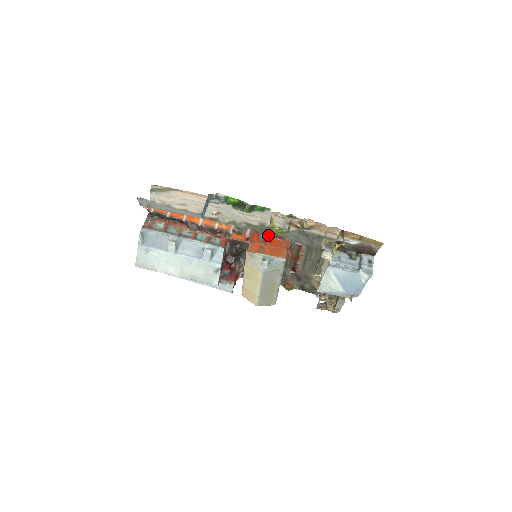
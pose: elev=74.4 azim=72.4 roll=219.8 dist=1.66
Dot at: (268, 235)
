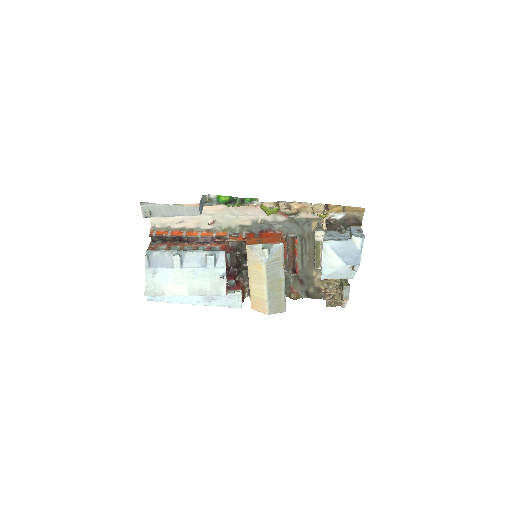
Dot at: (262, 232)
